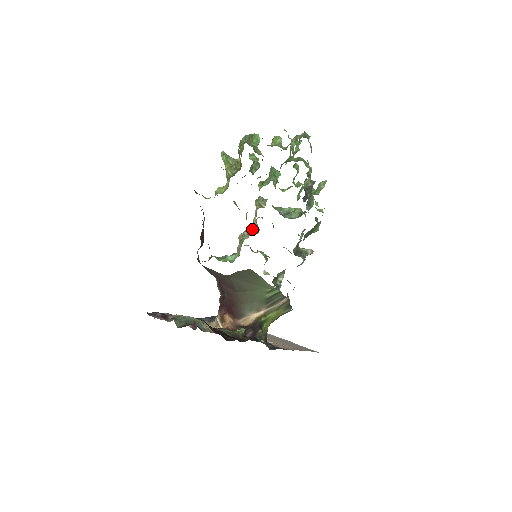
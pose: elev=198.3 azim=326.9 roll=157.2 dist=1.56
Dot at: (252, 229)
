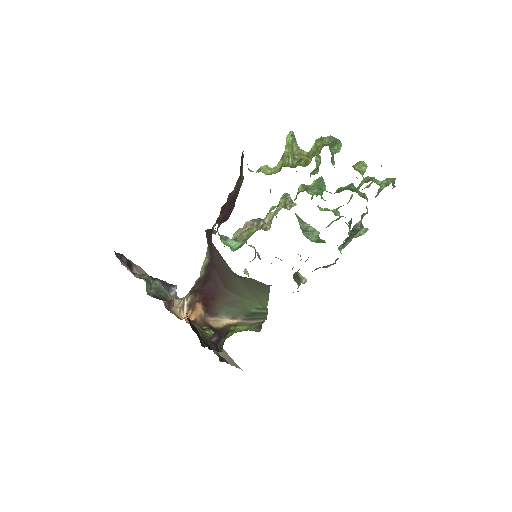
Dot at: (266, 225)
